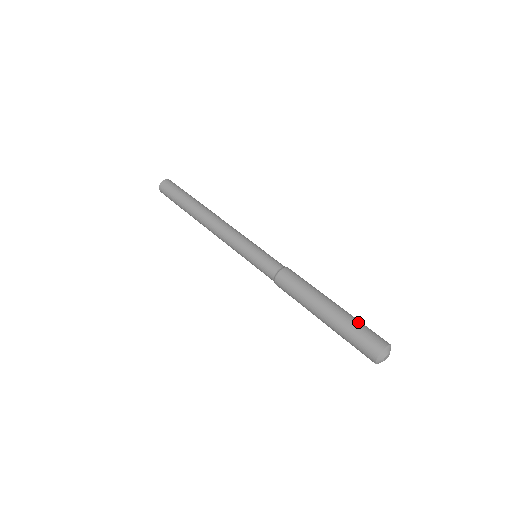
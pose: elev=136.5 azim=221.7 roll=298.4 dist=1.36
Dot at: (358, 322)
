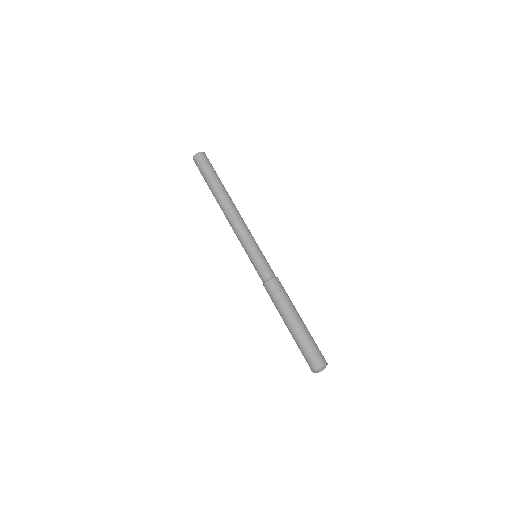
Dot at: (310, 342)
